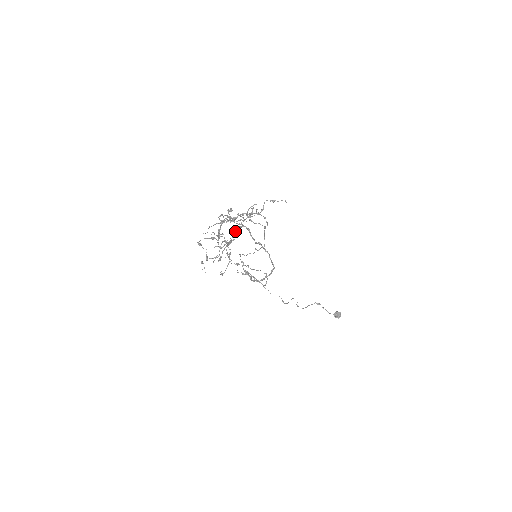
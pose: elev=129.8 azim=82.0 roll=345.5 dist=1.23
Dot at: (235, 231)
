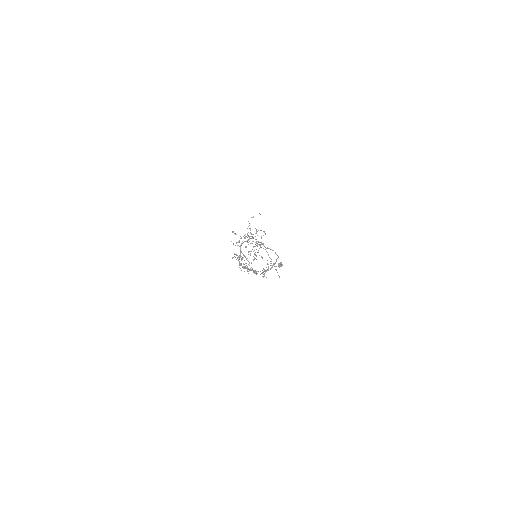
Dot at: occluded
